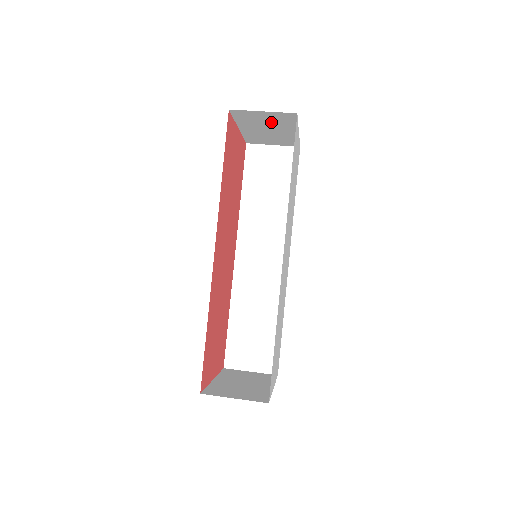
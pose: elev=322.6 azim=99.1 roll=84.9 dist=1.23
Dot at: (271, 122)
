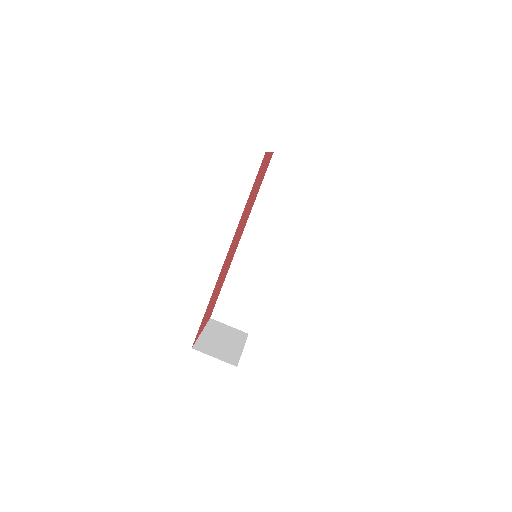
Dot at: occluded
